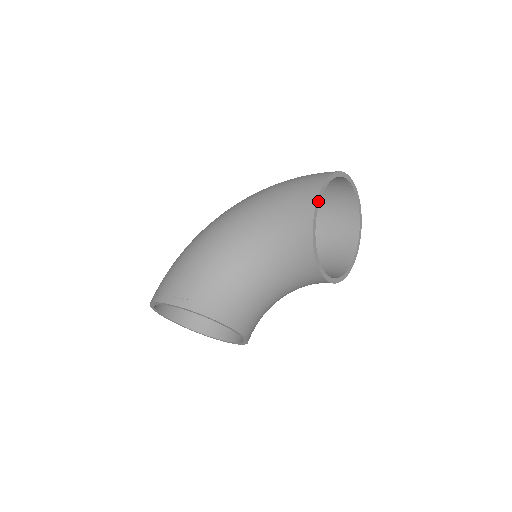
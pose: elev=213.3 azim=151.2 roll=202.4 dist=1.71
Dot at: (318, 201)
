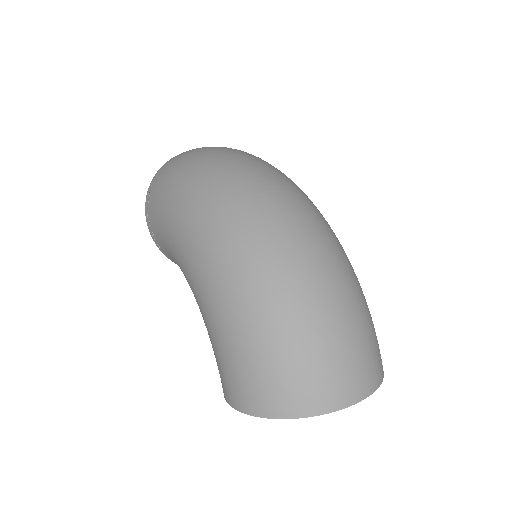
Dot at: occluded
